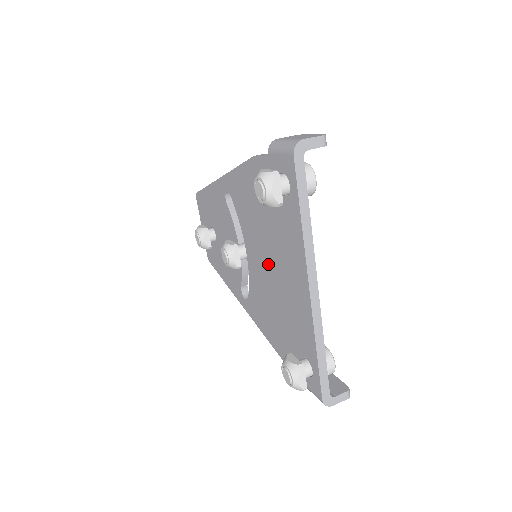
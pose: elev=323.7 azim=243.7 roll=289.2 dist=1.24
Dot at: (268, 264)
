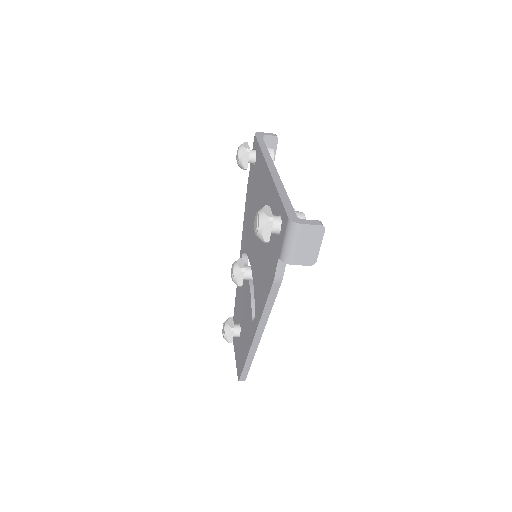
Dot at: occluded
